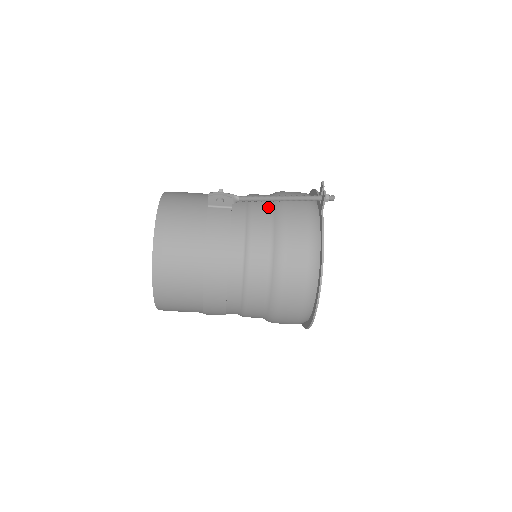
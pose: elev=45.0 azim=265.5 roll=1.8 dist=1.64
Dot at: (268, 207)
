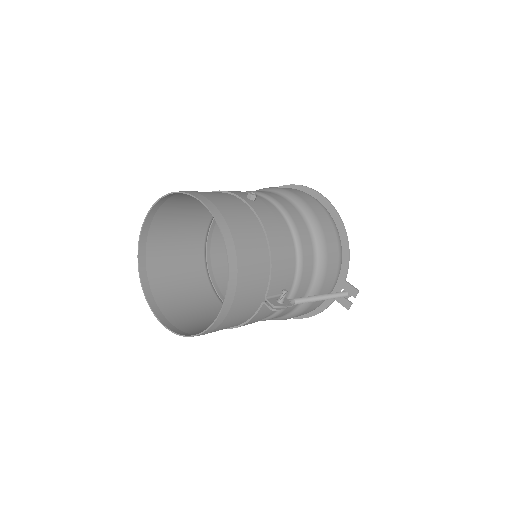
Dot at: (306, 292)
